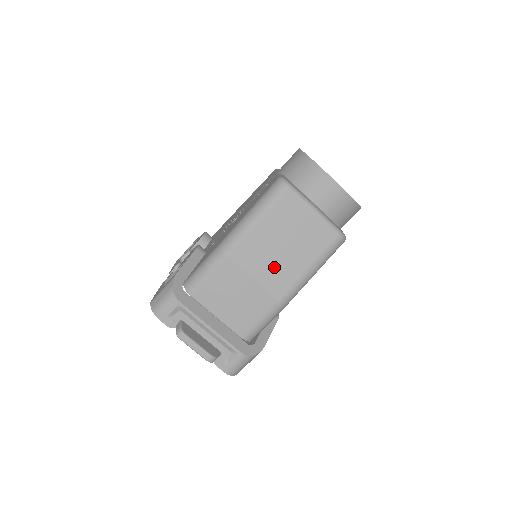
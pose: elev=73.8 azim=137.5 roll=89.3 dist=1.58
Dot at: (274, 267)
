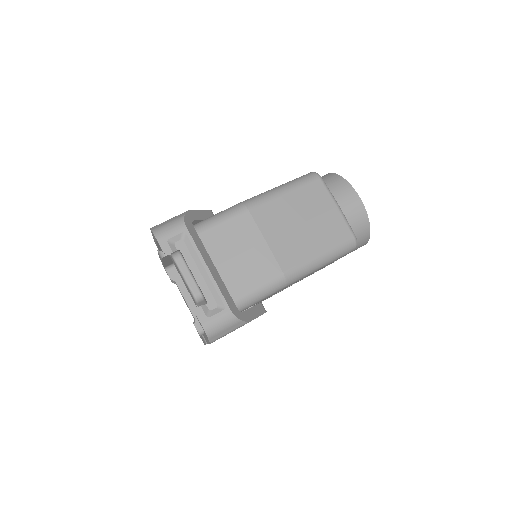
Dot at: (288, 238)
